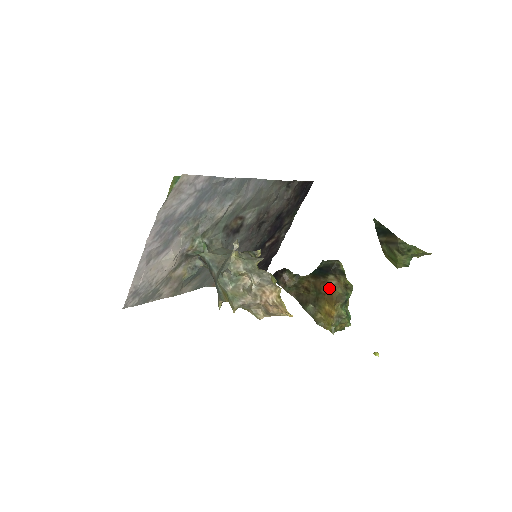
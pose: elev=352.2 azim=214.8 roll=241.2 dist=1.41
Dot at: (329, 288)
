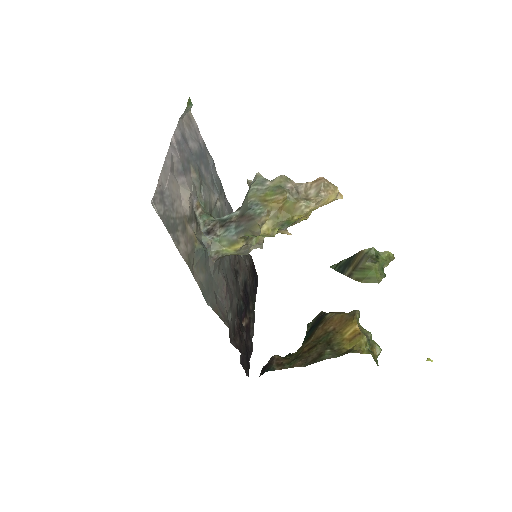
Dot at: (335, 320)
